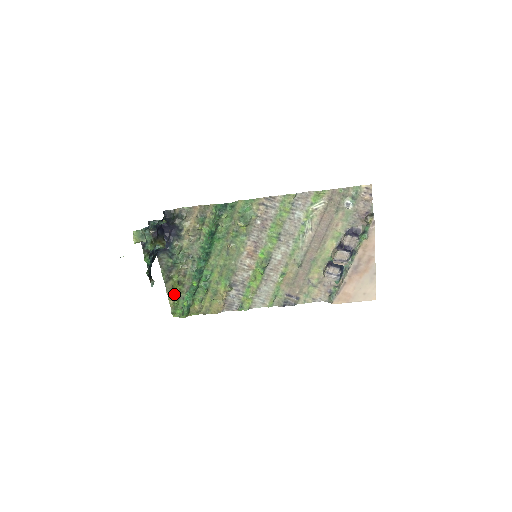
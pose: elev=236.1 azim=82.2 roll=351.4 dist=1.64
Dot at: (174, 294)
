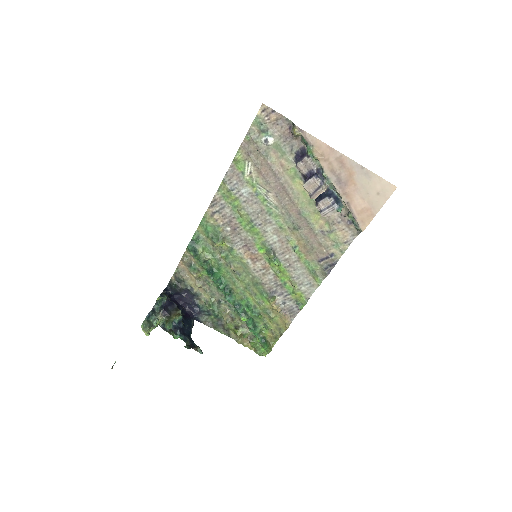
Dot at: (244, 339)
